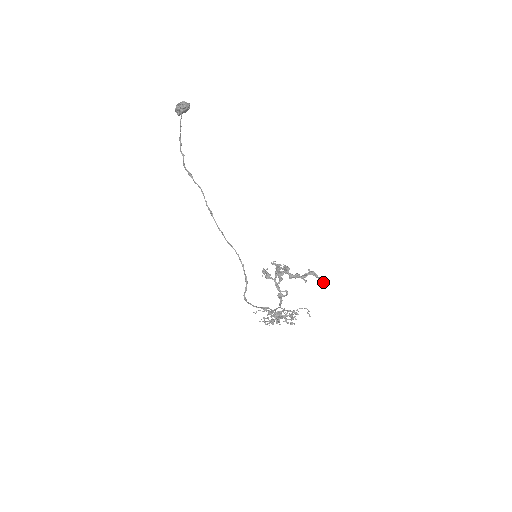
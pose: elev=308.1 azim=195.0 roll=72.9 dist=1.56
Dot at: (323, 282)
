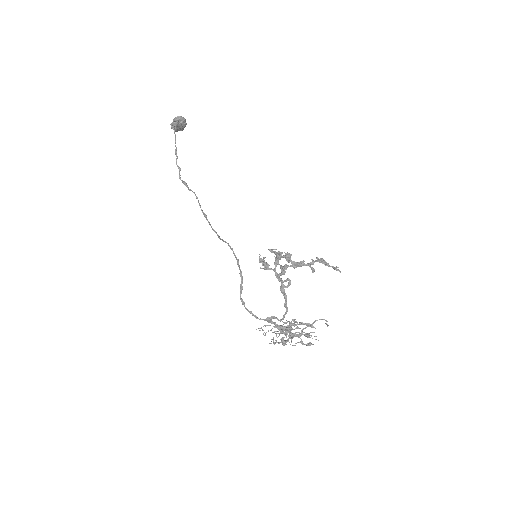
Dot at: (336, 270)
